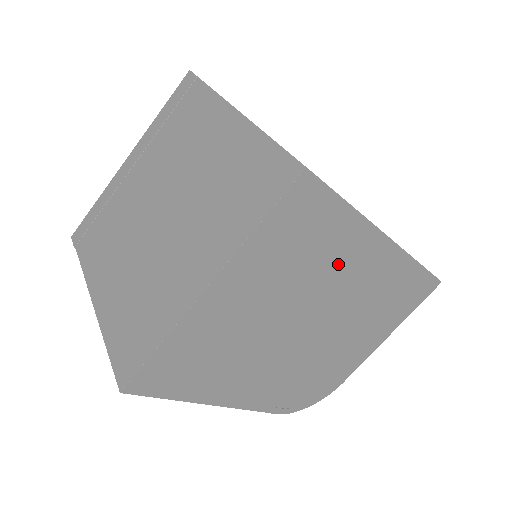
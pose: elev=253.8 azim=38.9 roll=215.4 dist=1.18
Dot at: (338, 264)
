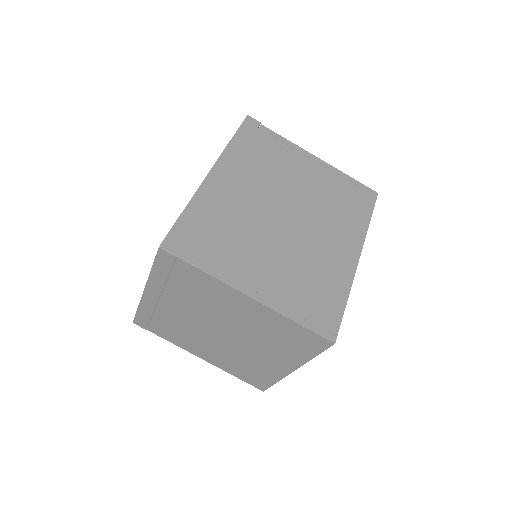
Dot at: occluded
